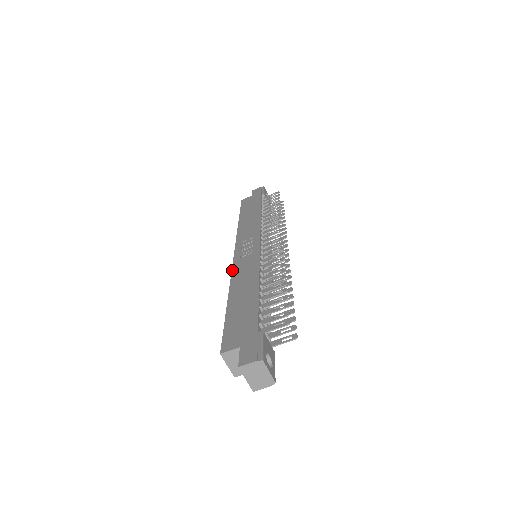
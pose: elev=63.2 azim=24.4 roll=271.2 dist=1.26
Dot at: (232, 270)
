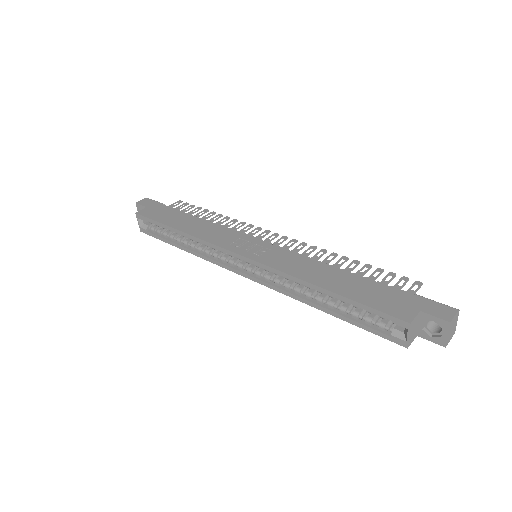
Dot at: (273, 267)
